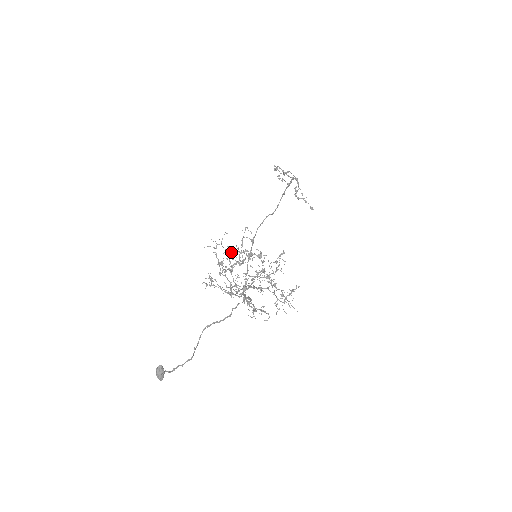
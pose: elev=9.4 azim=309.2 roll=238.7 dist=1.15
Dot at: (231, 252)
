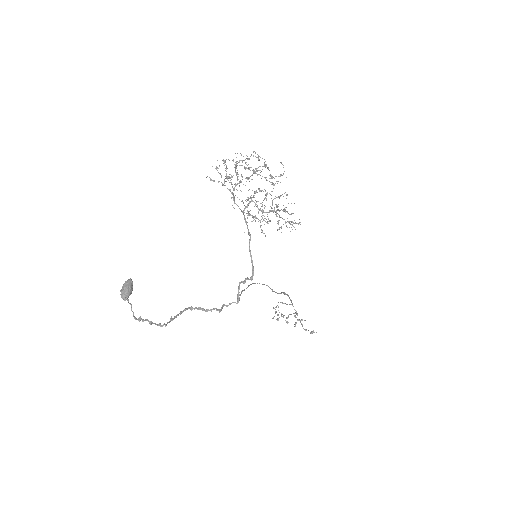
Dot at: occluded
